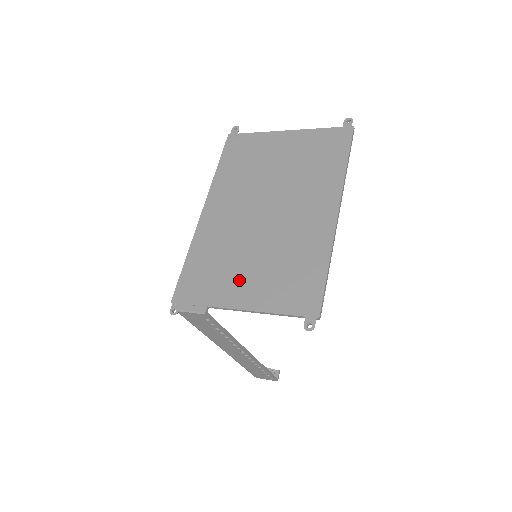
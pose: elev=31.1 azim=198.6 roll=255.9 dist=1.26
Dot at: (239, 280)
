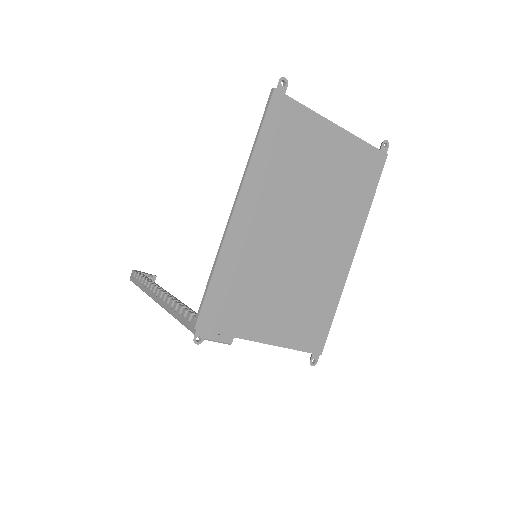
Dot at: (266, 312)
